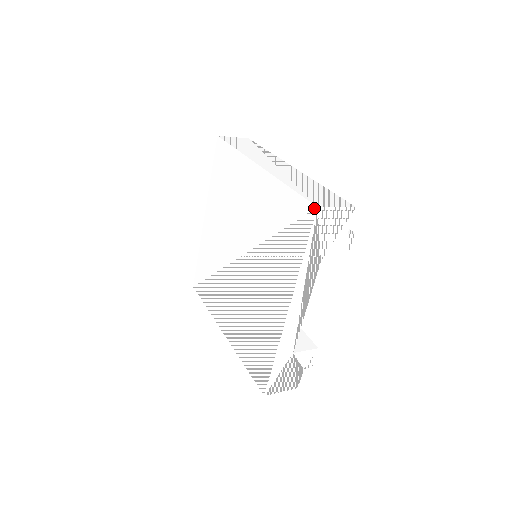
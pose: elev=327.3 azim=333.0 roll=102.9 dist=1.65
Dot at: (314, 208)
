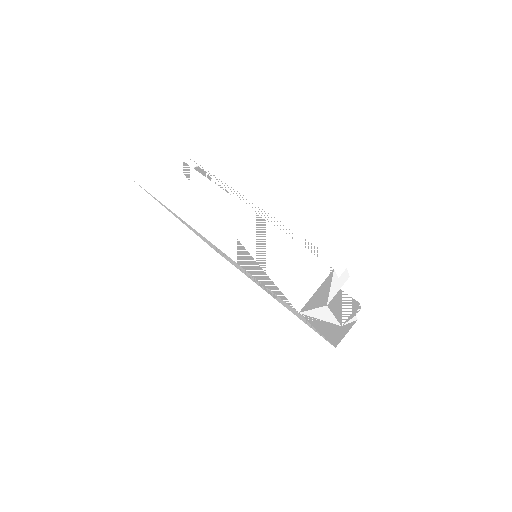
Dot at: occluded
